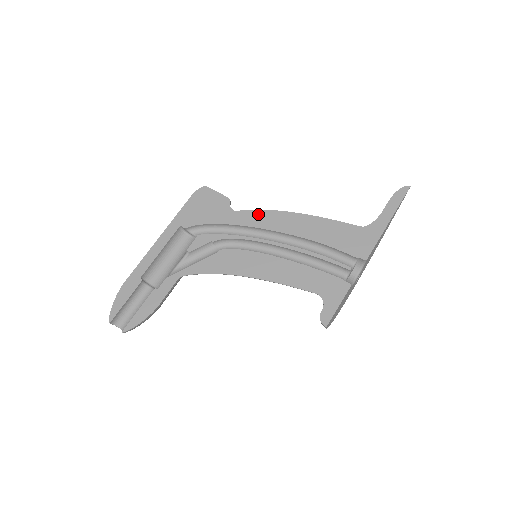
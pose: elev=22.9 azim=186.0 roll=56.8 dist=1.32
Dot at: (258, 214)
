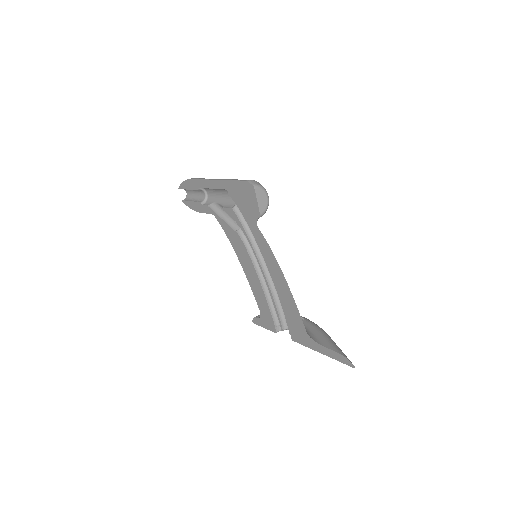
Dot at: (266, 247)
